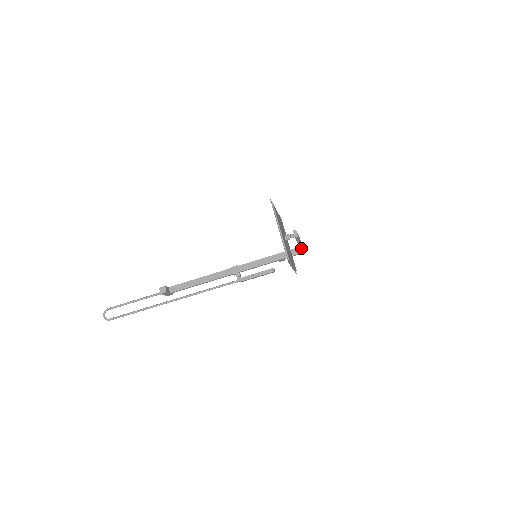
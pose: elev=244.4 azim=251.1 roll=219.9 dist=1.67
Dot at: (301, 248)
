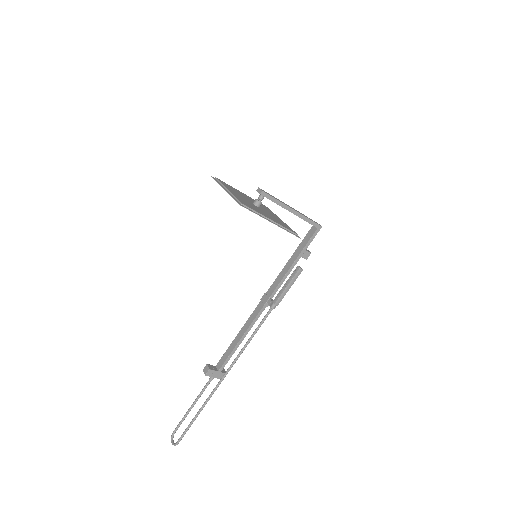
Dot at: (302, 218)
